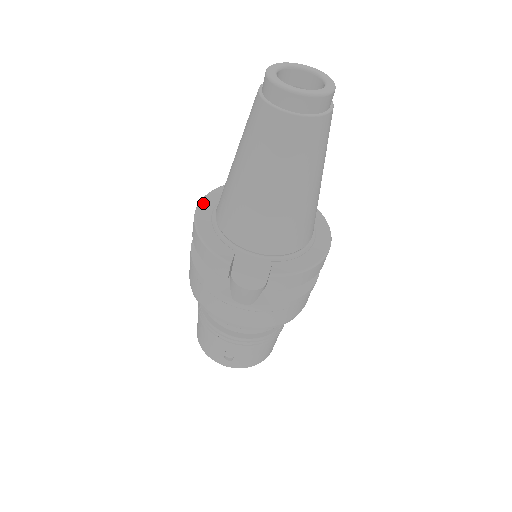
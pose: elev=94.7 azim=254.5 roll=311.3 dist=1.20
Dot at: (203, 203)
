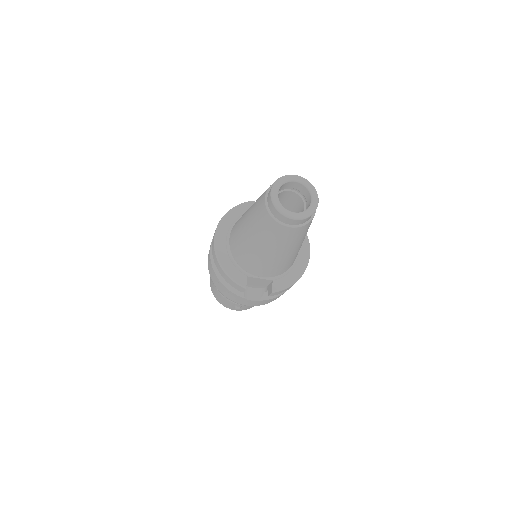
Dot at: (218, 234)
